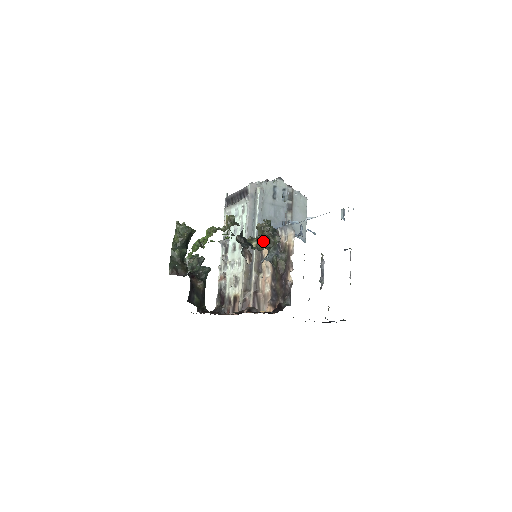
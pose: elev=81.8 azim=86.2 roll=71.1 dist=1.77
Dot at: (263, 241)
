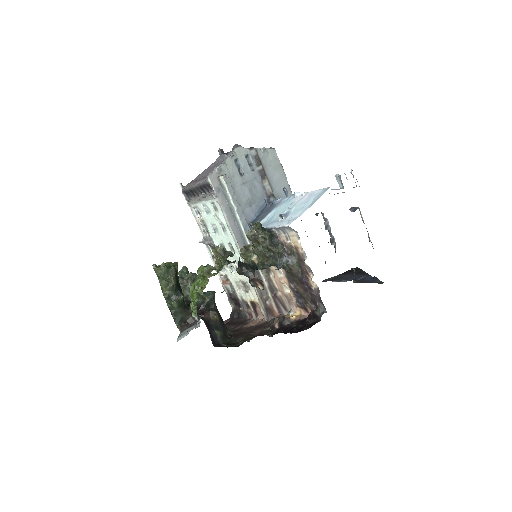
Dot at: (265, 256)
